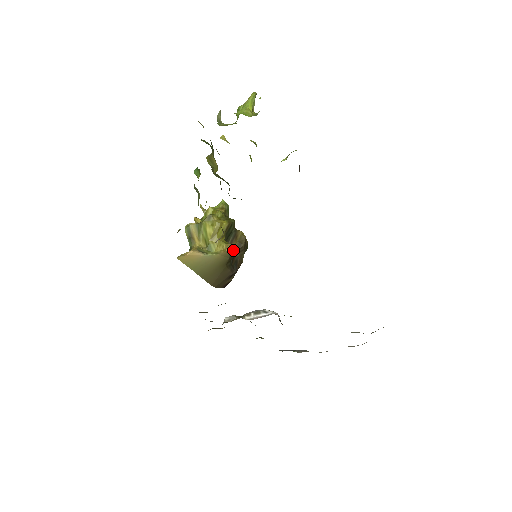
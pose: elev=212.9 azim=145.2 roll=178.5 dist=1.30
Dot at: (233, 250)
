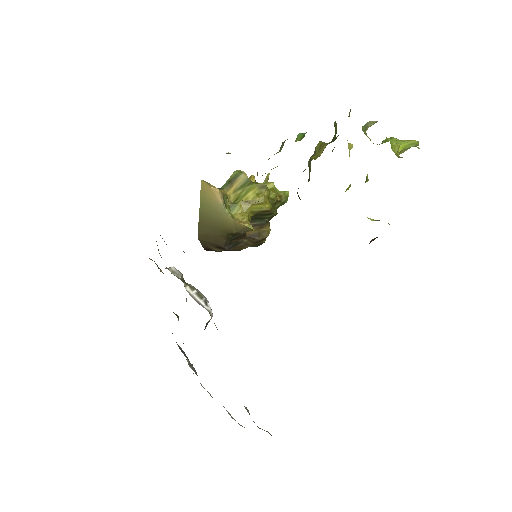
Dot at: (247, 231)
